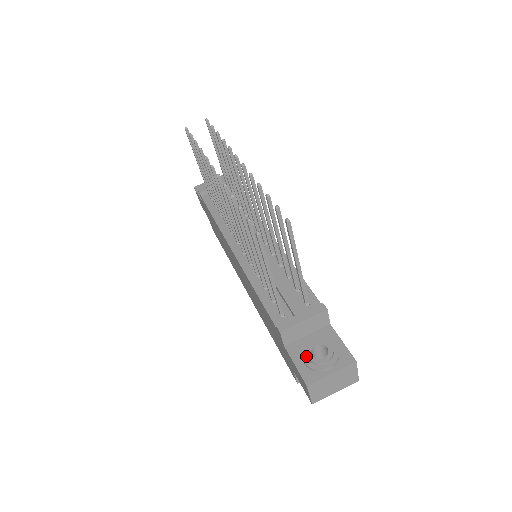
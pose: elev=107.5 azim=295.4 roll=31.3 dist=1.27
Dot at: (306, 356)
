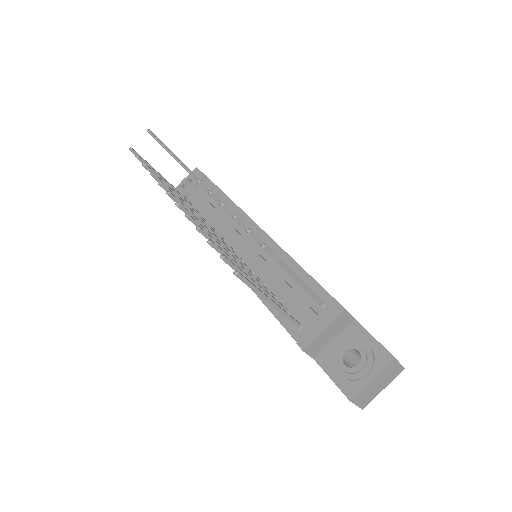
Dot at: (339, 366)
